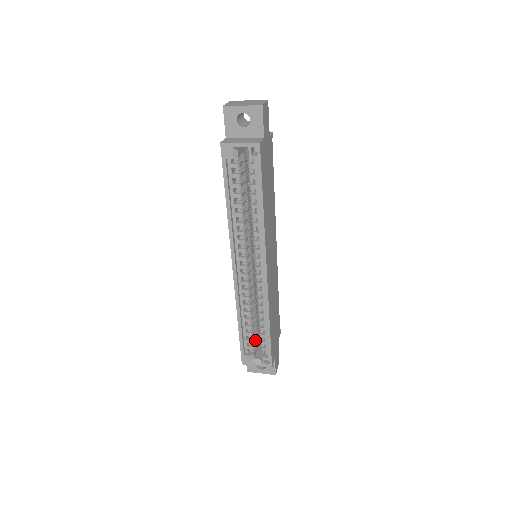
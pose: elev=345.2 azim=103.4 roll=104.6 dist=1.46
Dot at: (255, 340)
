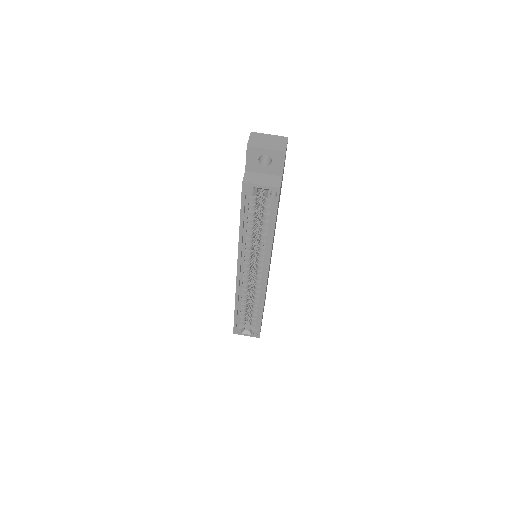
Dot at: (246, 316)
